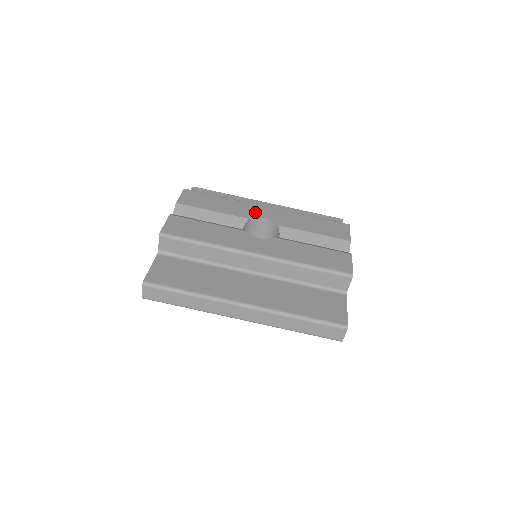
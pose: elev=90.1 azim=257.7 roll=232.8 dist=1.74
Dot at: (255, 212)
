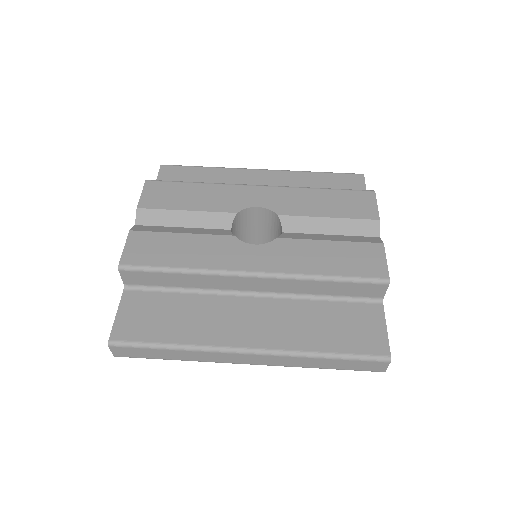
Dot at: (244, 199)
